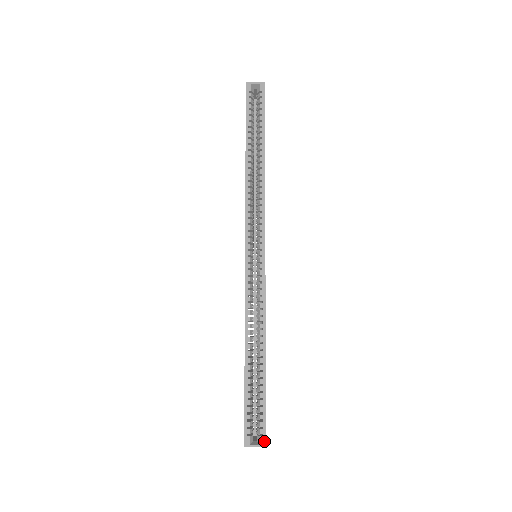
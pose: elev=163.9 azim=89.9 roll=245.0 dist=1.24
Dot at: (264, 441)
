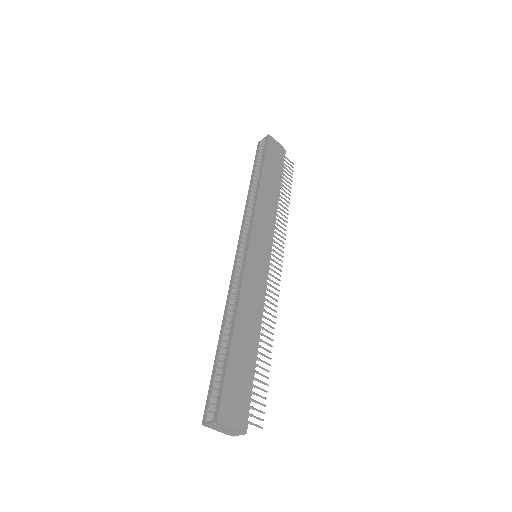
Dot at: (216, 415)
